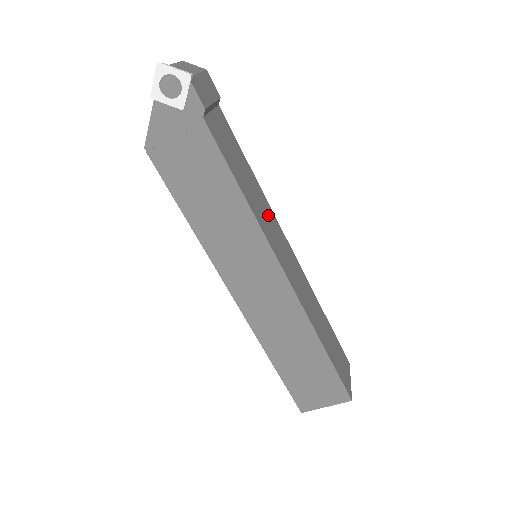
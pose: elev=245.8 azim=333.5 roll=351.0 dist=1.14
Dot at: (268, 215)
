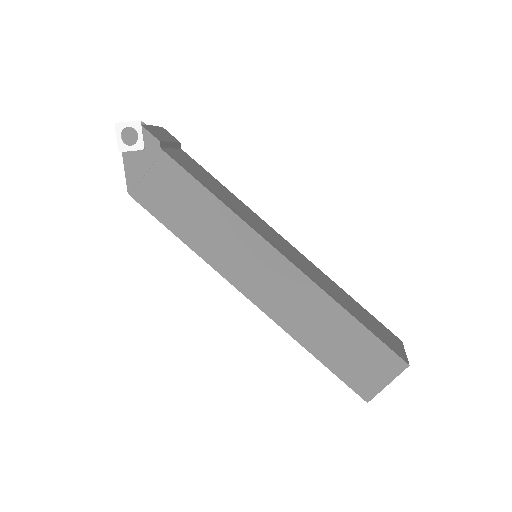
Dot at: (252, 216)
